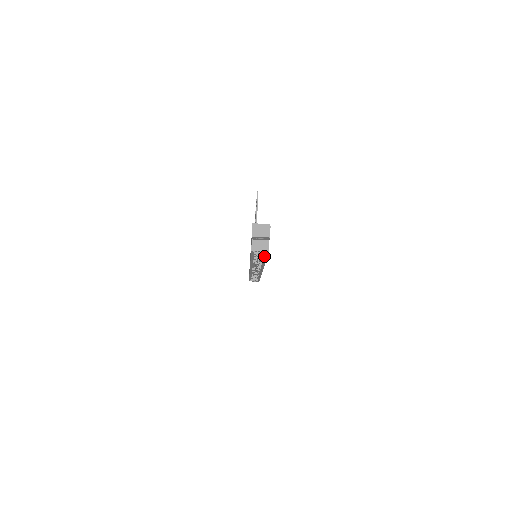
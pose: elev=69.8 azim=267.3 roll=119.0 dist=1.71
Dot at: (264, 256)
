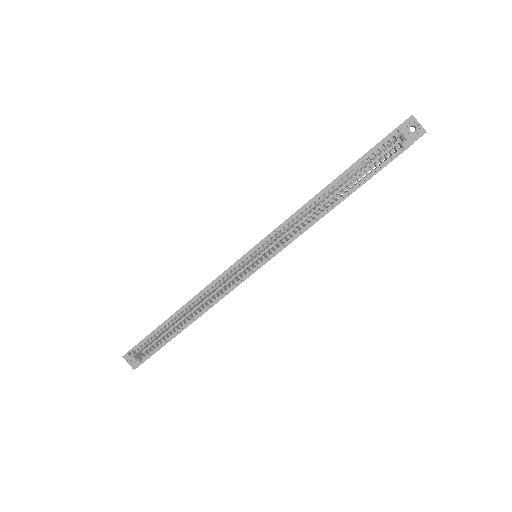
Dot at: (361, 181)
